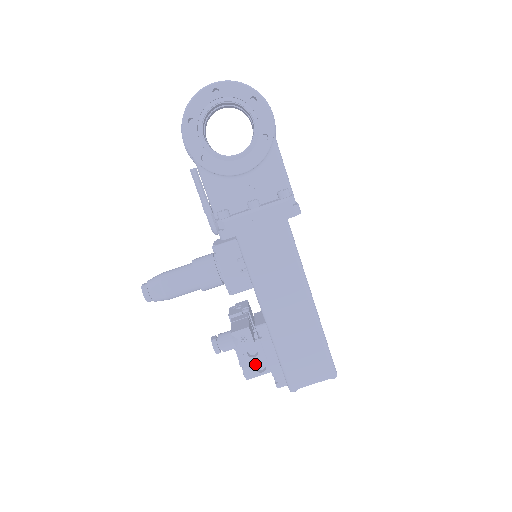
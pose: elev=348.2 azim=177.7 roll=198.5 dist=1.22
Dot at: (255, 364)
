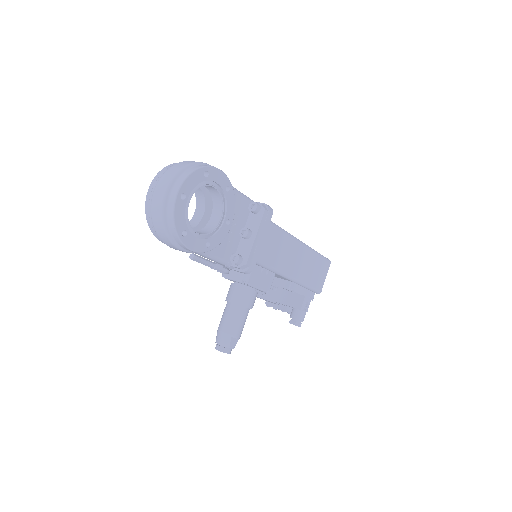
Dot at: occluded
